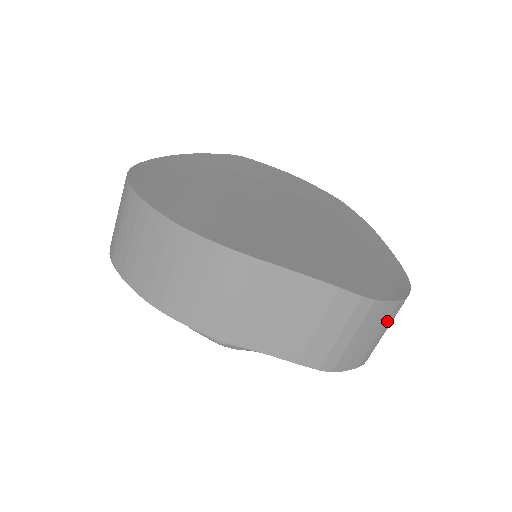
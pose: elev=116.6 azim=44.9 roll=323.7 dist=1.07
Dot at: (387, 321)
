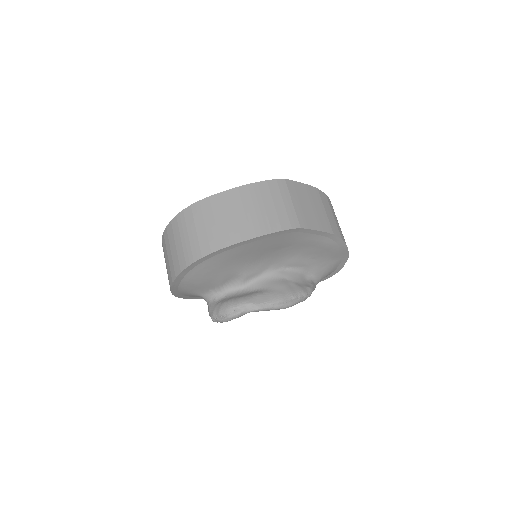
Dot at: occluded
